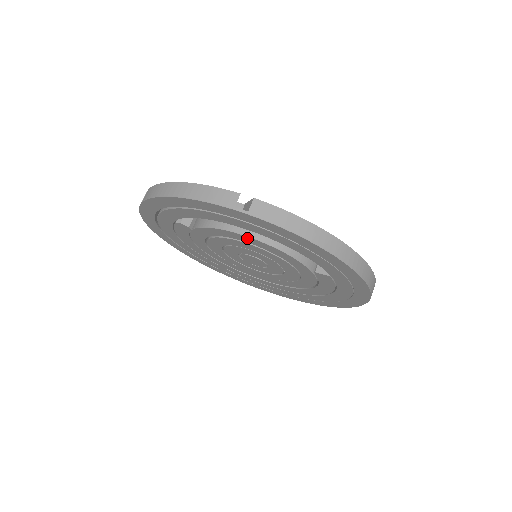
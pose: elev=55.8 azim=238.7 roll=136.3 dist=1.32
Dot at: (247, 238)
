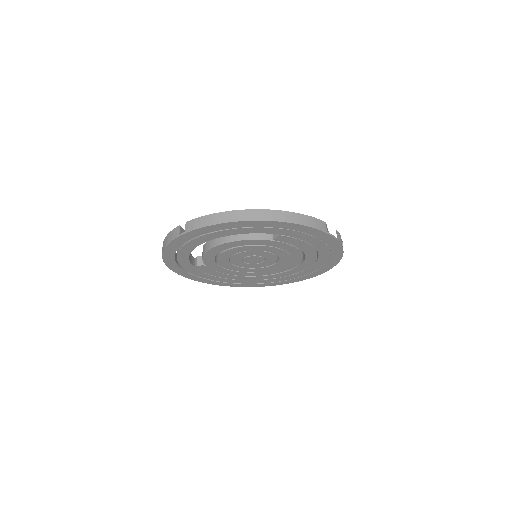
Dot at: (218, 247)
